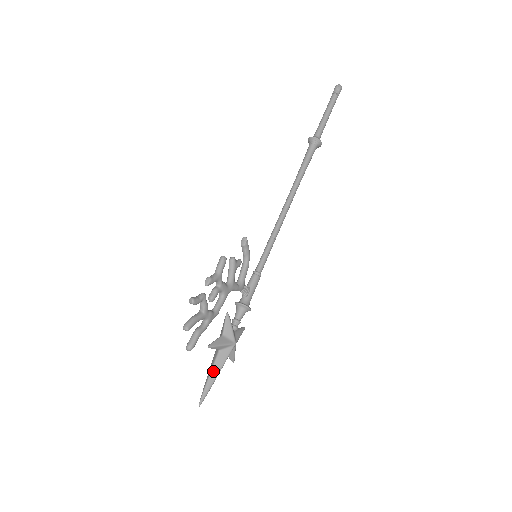
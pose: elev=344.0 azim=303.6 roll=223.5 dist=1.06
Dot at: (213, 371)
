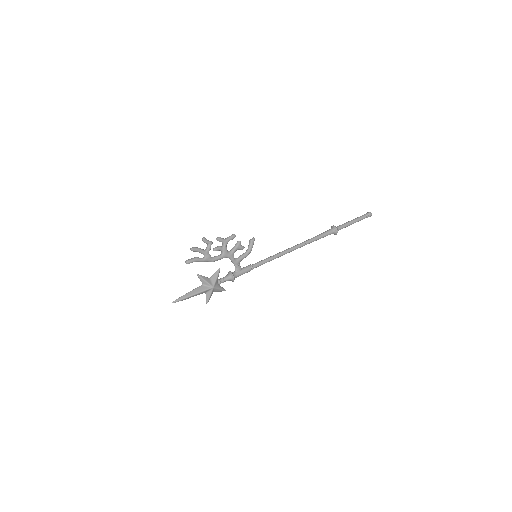
Dot at: (192, 291)
